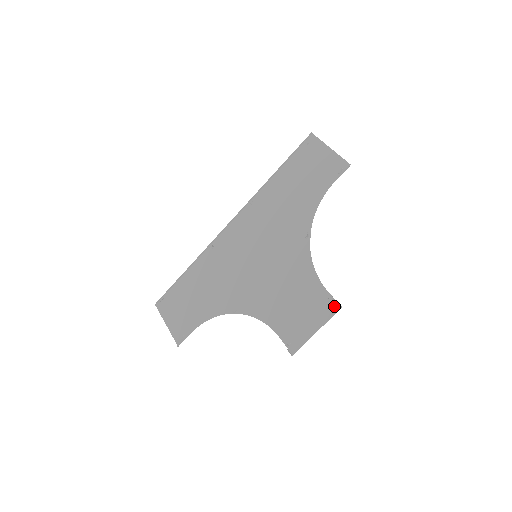
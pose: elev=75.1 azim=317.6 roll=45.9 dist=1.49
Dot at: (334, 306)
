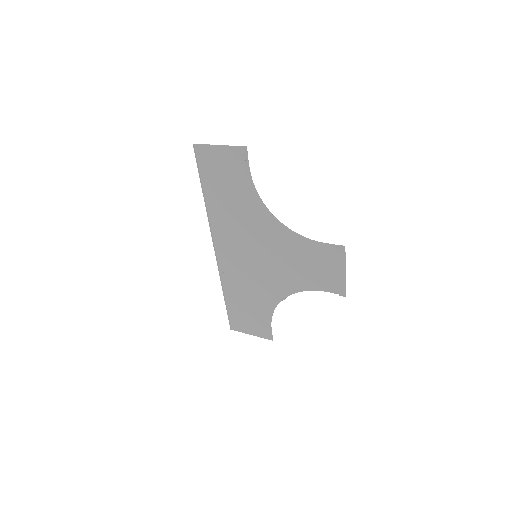
Dot at: (339, 249)
